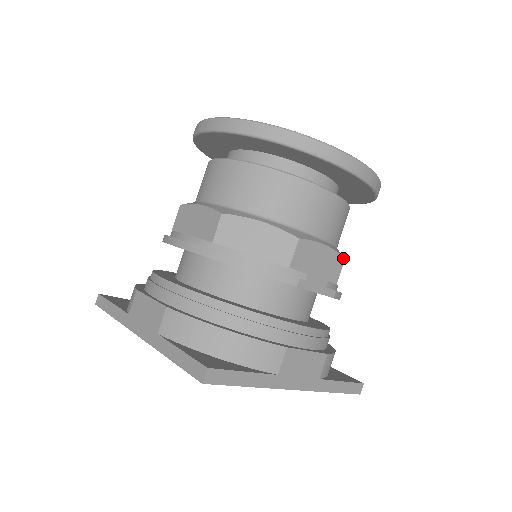
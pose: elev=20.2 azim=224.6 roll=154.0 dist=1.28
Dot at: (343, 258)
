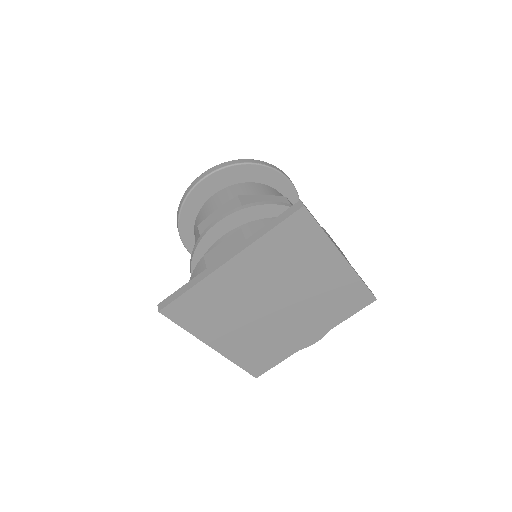
Dot at: occluded
